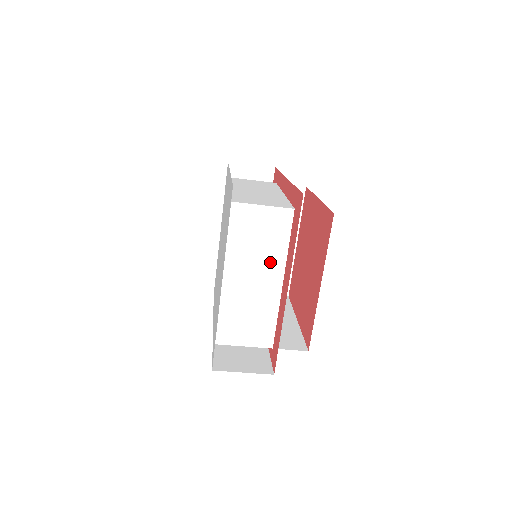
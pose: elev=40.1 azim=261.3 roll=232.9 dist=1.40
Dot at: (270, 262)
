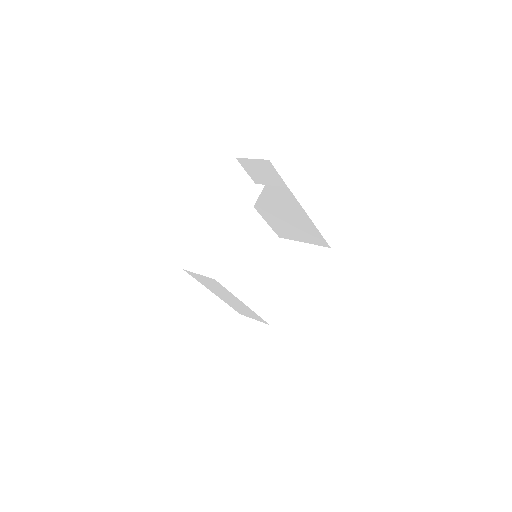
Dot at: (229, 295)
